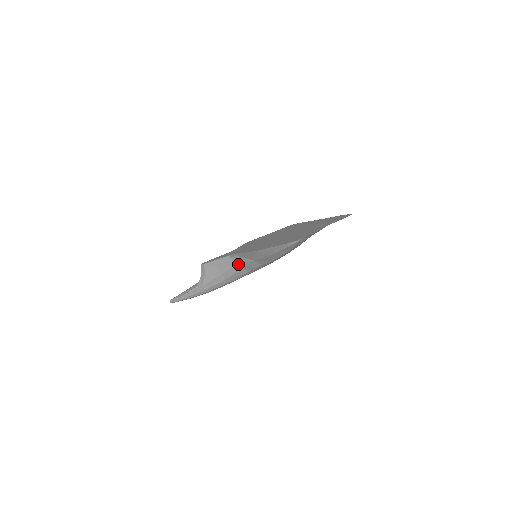
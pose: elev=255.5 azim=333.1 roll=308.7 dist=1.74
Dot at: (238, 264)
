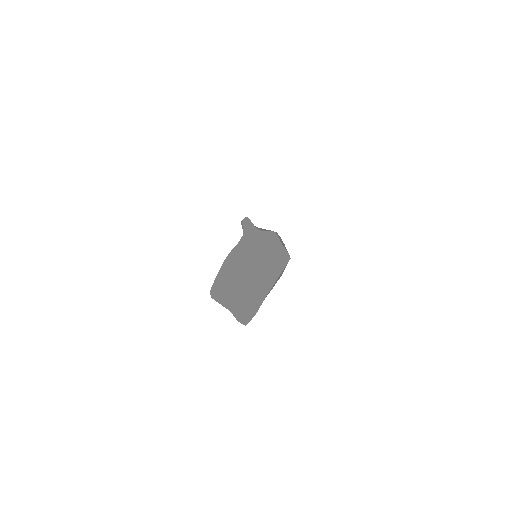
Dot at: occluded
